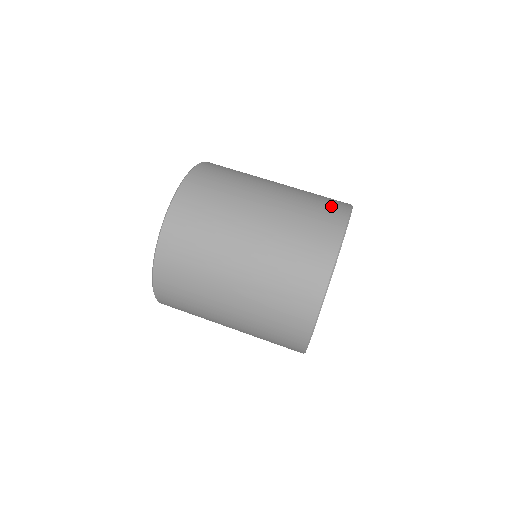
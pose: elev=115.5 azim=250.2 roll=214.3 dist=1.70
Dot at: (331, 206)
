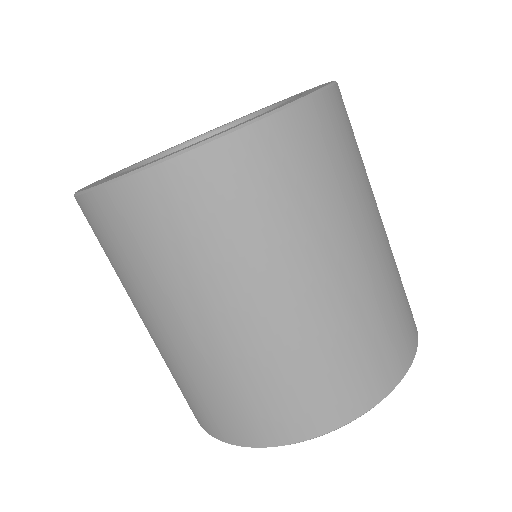
Dot at: (401, 341)
